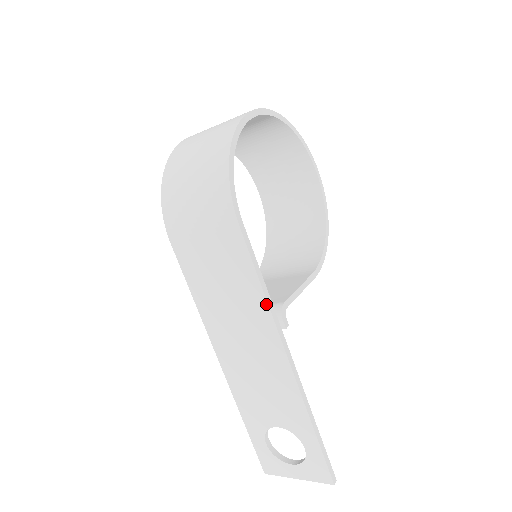
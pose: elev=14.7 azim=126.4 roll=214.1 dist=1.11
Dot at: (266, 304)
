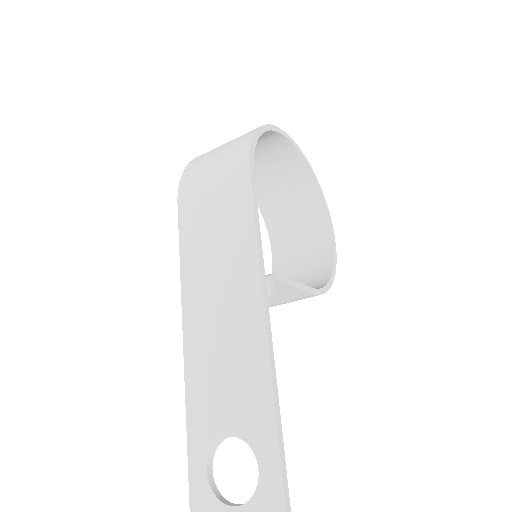
Dot at: (257, 254)
